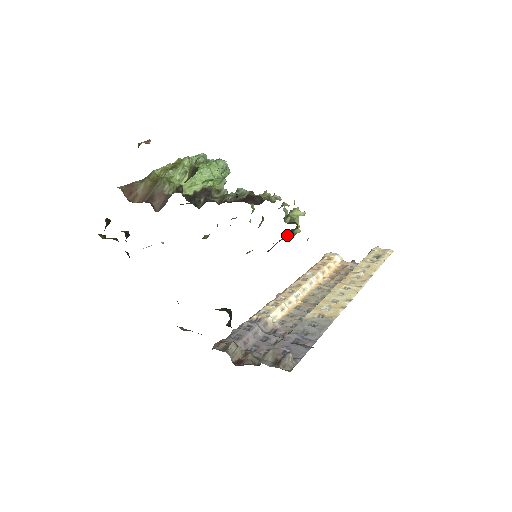
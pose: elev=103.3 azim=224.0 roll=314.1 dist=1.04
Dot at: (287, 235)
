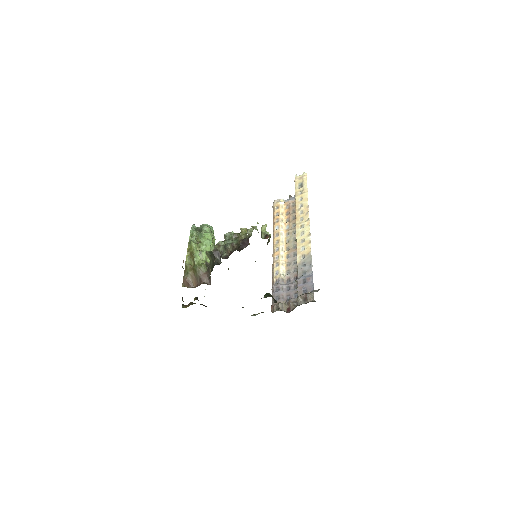
Dot at: occluded
